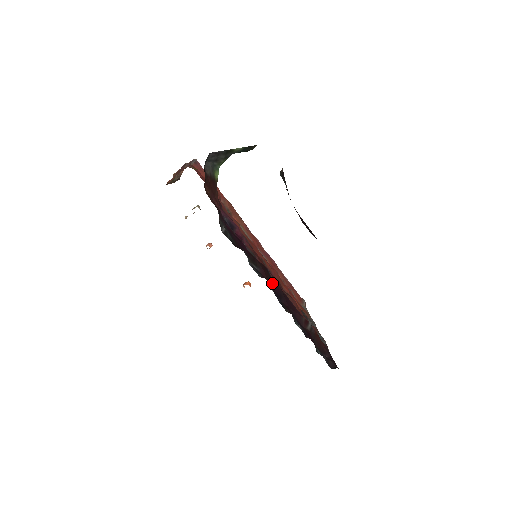
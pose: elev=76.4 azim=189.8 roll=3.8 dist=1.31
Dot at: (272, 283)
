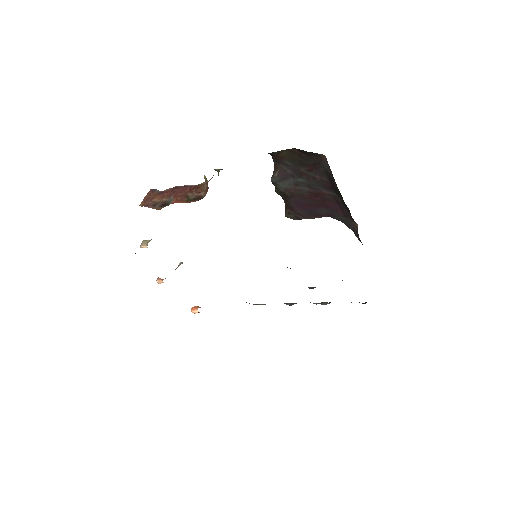
Dot at: occluded
